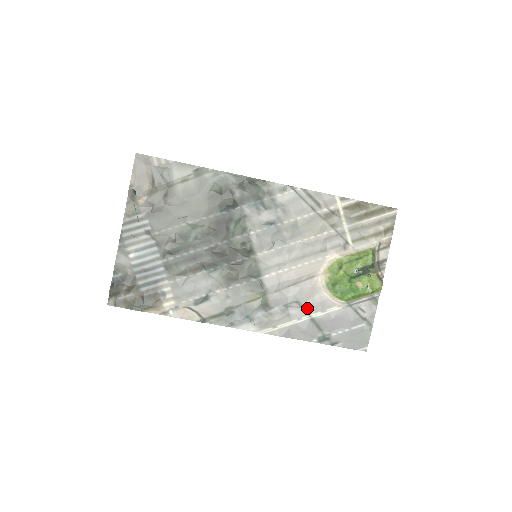
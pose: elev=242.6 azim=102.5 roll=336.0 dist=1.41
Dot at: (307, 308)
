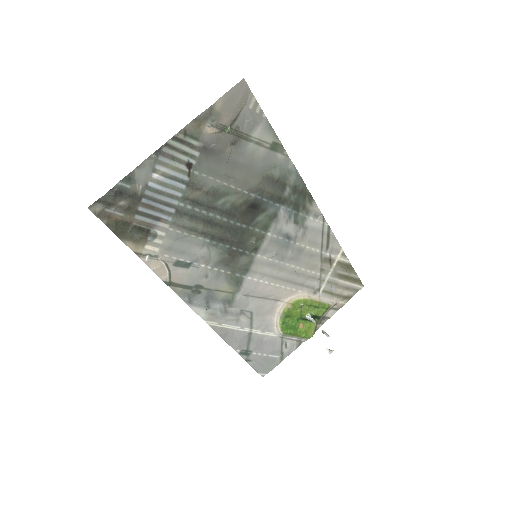
Dot at: (254, 322)
